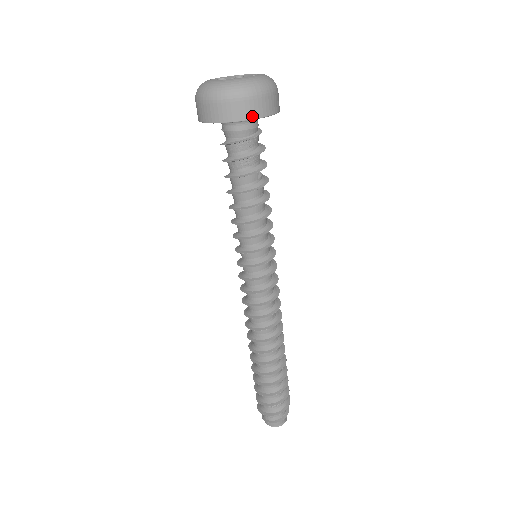
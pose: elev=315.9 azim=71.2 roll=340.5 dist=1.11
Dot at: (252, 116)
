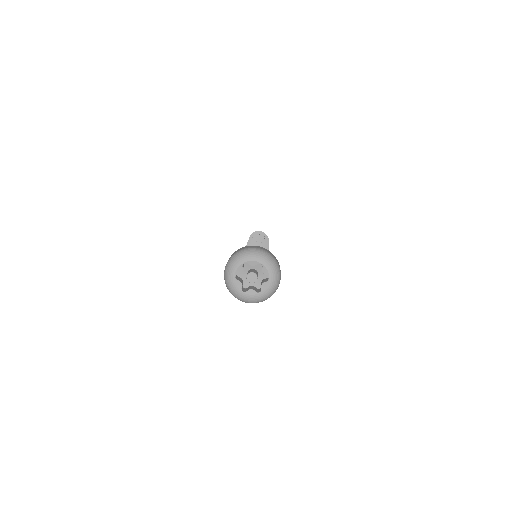
Dot at: occluded
